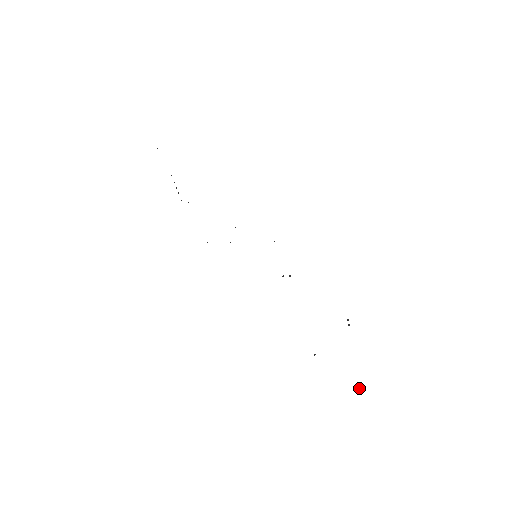
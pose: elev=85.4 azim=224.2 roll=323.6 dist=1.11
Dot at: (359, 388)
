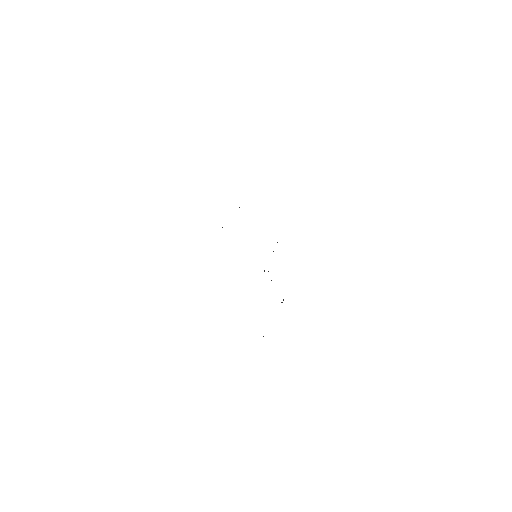
Dot at: occluded
